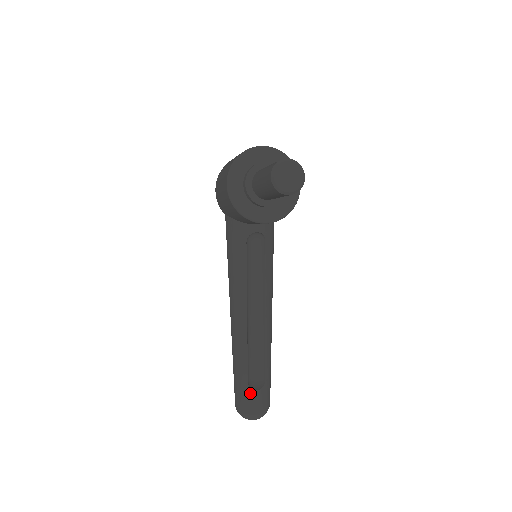
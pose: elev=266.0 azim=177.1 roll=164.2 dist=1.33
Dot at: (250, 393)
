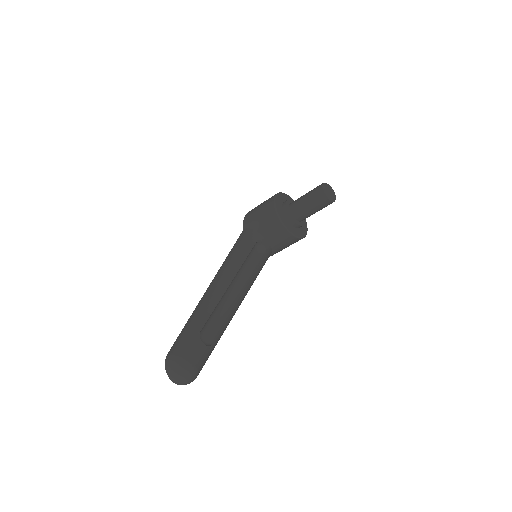
Dot at: (197, 341)
